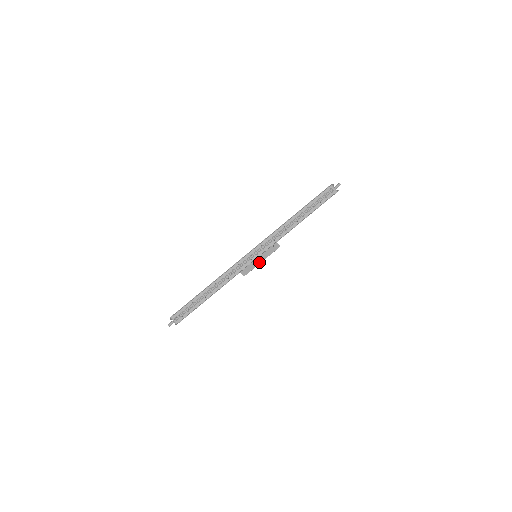
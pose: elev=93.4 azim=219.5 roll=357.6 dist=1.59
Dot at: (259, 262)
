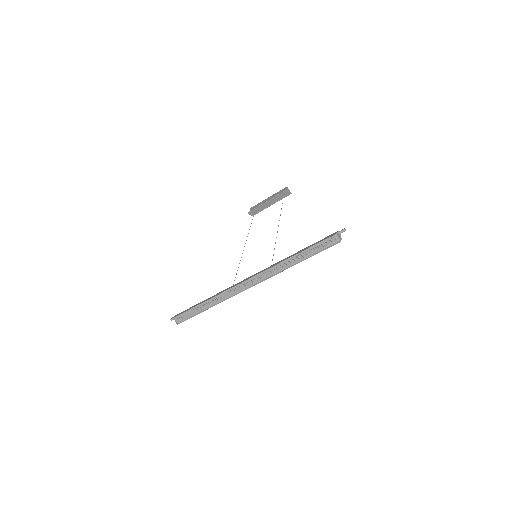
Dot at: (268, 206)
